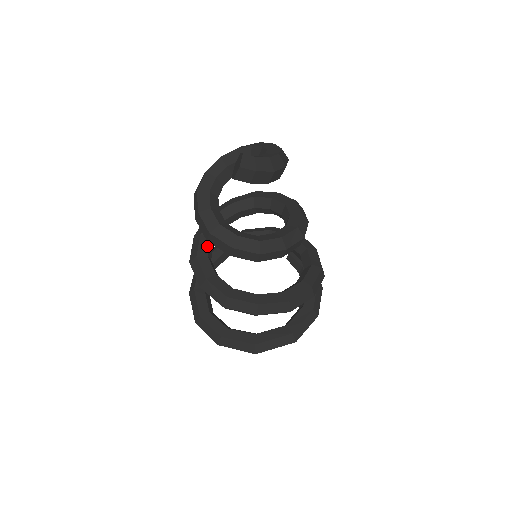
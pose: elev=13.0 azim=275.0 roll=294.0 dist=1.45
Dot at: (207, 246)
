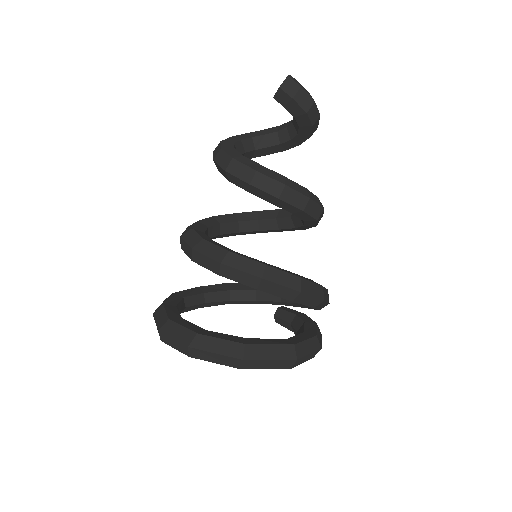
Dot at: (204, 228)
